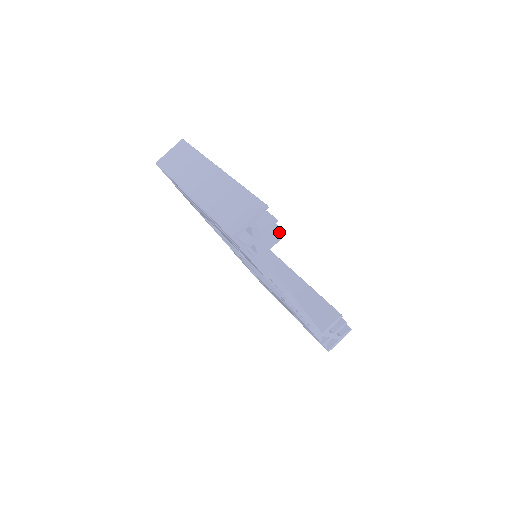
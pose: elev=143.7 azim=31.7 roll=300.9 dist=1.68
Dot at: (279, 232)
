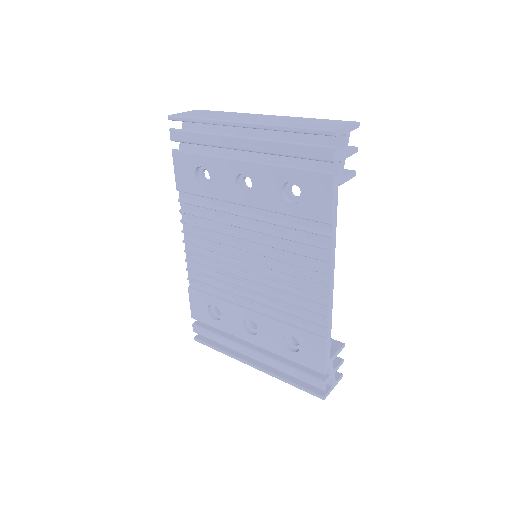
Dot at: (351, 170)
